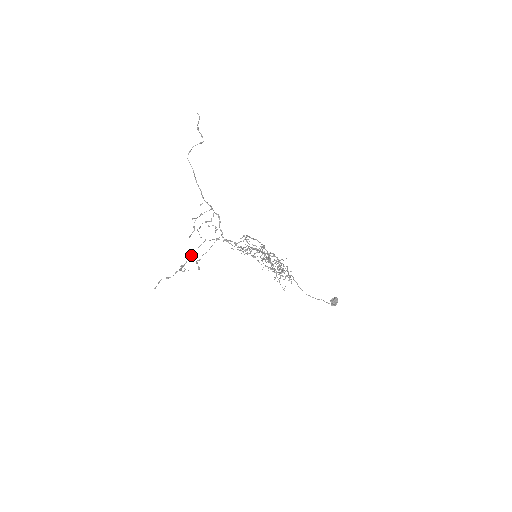
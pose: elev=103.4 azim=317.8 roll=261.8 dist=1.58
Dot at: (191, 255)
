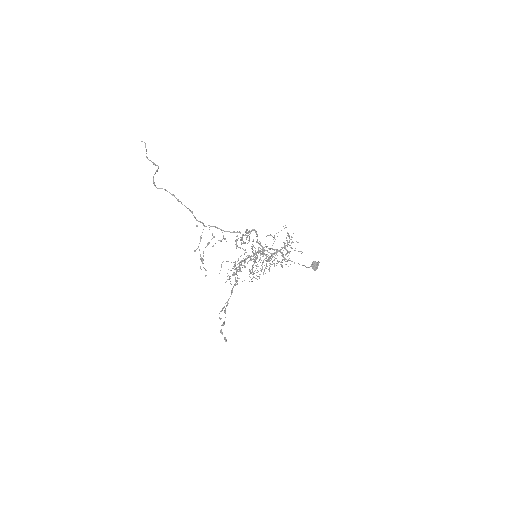
Dot at: (235, 264)
